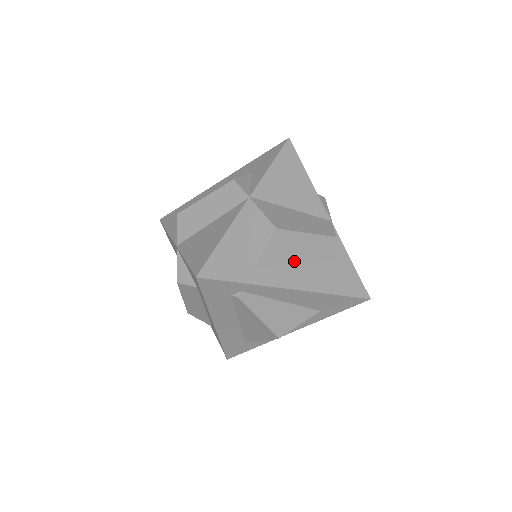
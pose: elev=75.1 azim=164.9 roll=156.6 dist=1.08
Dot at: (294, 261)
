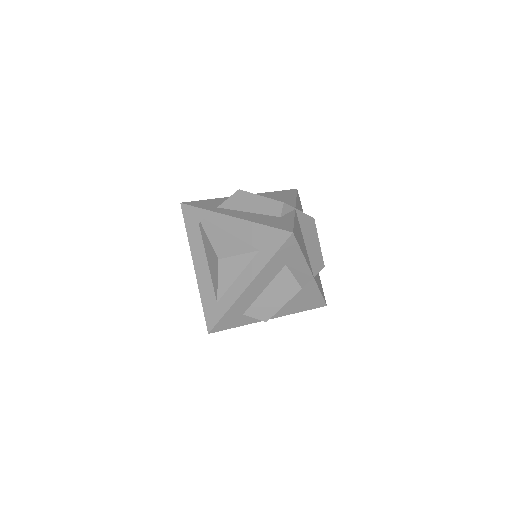
Dot at: (246, 210)
